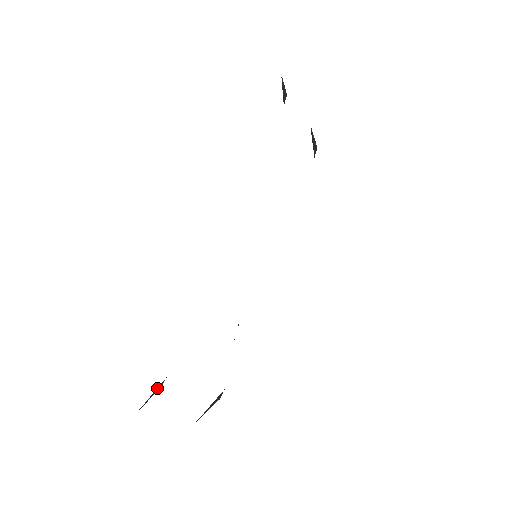
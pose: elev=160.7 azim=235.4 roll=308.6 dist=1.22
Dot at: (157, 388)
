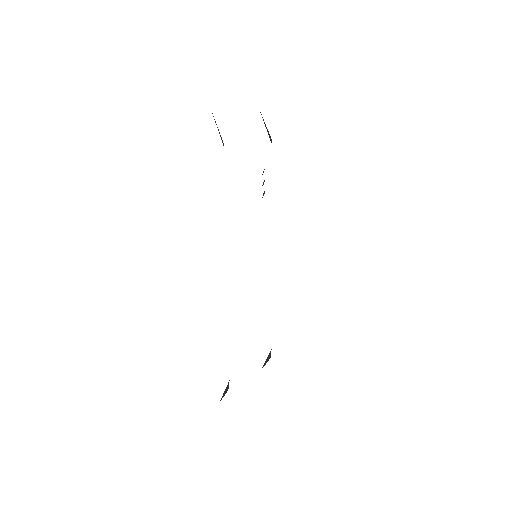
Dot at: (226, 389)
